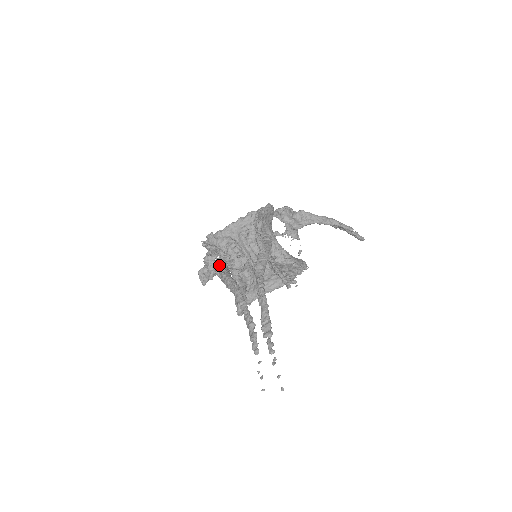
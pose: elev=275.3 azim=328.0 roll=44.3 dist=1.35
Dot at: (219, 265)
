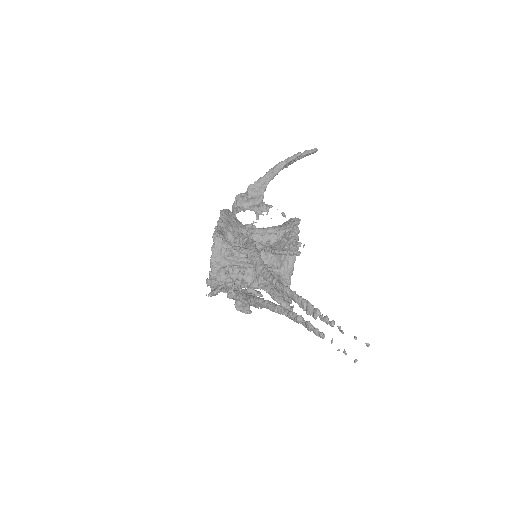
Dot at: occluded
